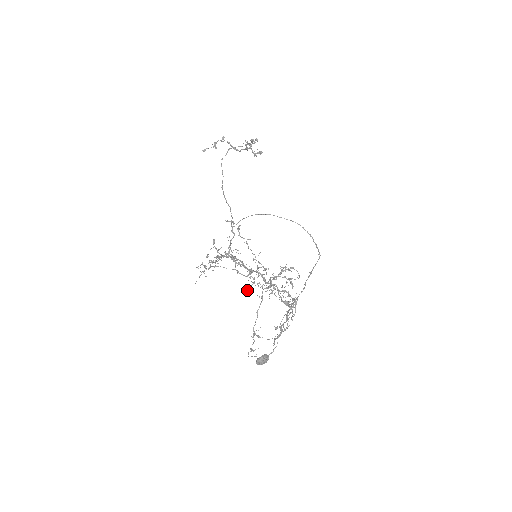
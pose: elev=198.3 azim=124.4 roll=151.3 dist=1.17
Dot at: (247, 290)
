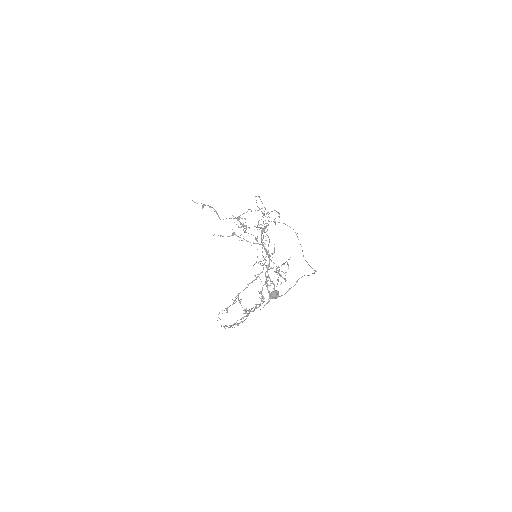
Dot at: occluded
